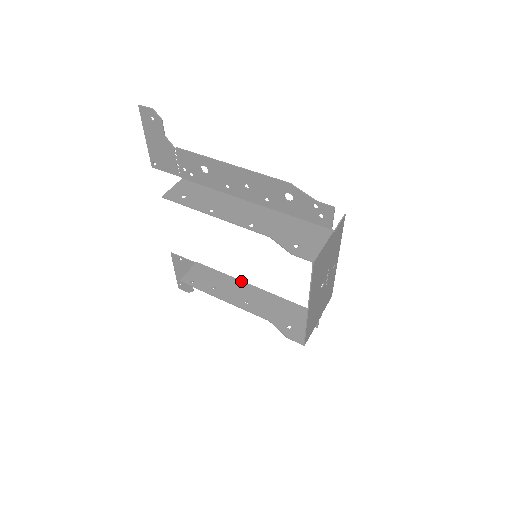
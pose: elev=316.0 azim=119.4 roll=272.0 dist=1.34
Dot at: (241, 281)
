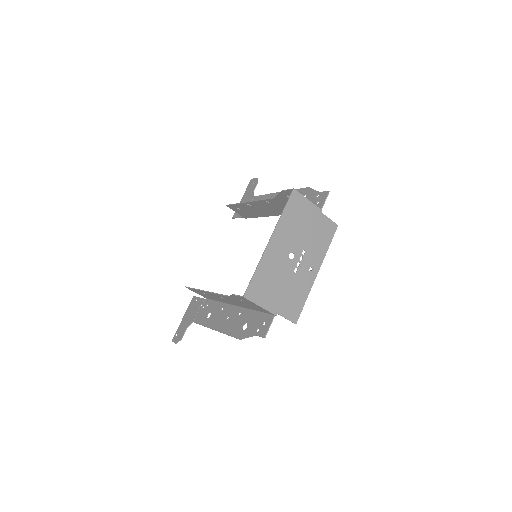
Dot at: occluded
